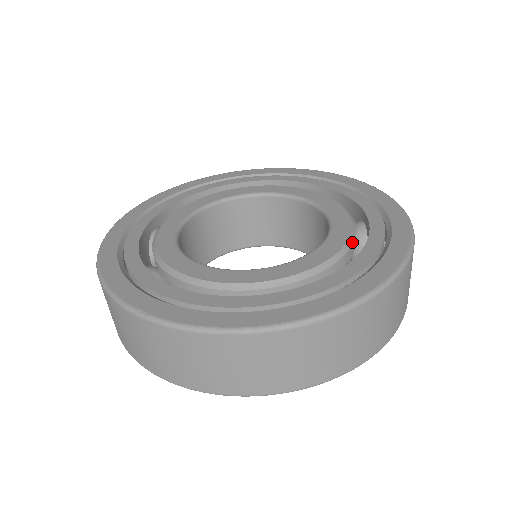
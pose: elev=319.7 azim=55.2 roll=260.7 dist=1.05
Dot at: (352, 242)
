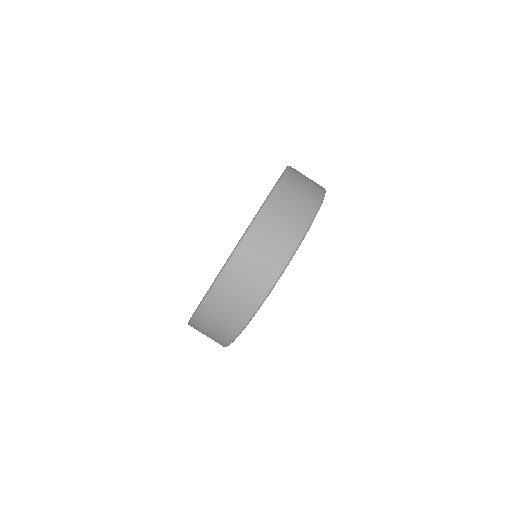
Dot at: occluded
